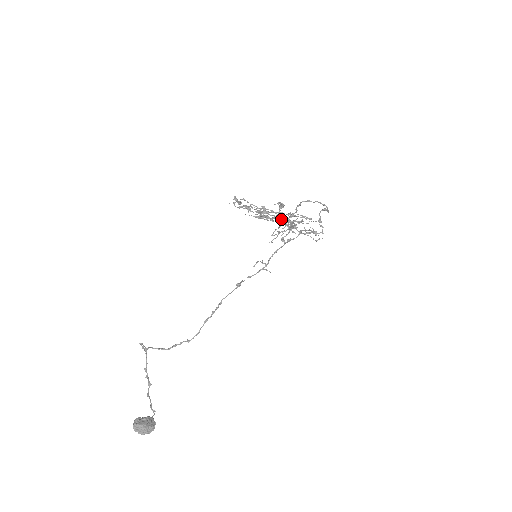
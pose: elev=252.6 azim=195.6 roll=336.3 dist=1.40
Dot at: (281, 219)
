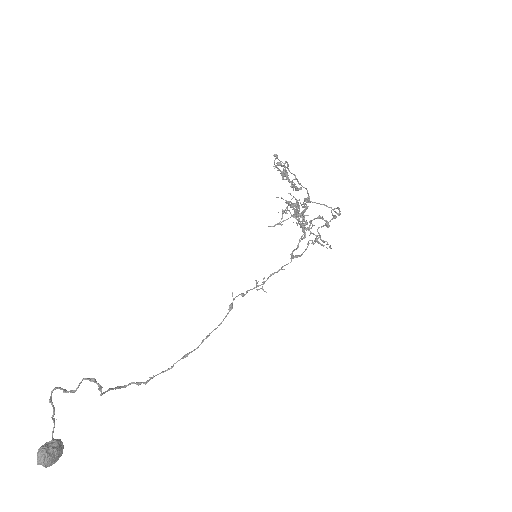
Dot at: (307, 224)
